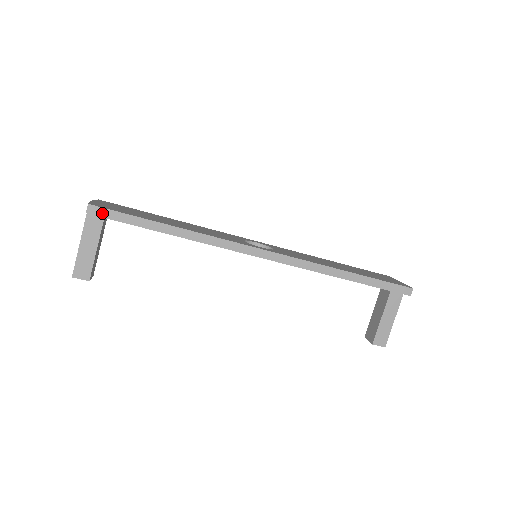
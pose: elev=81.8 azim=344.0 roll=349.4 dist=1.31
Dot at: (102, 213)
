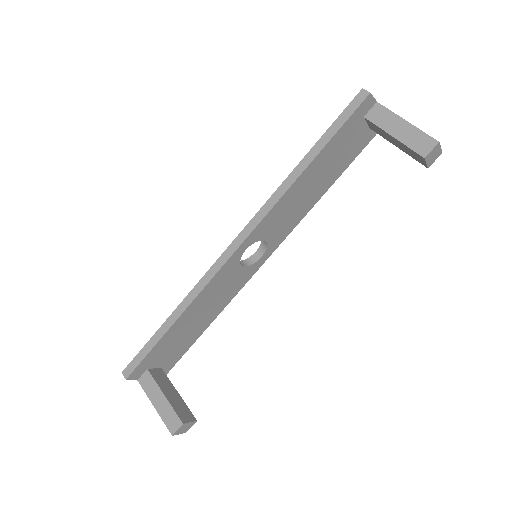
Dot at: (132, 367)
